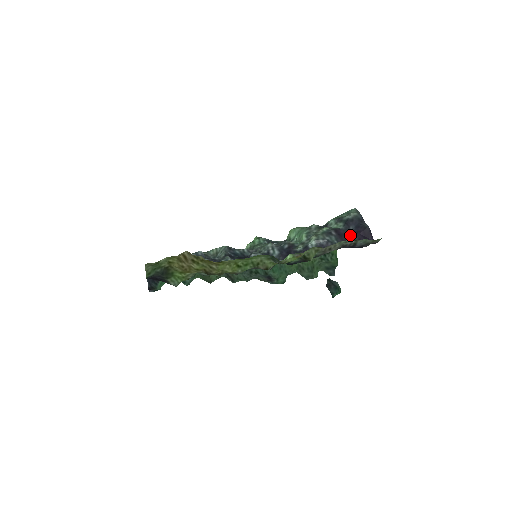
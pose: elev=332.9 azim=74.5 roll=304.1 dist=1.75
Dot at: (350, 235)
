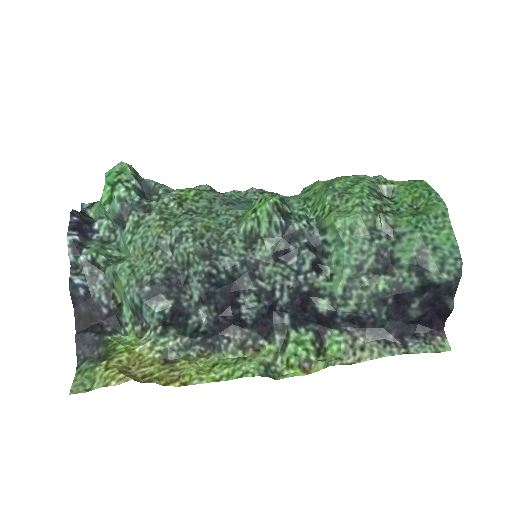
Dot at: (415, 305)
